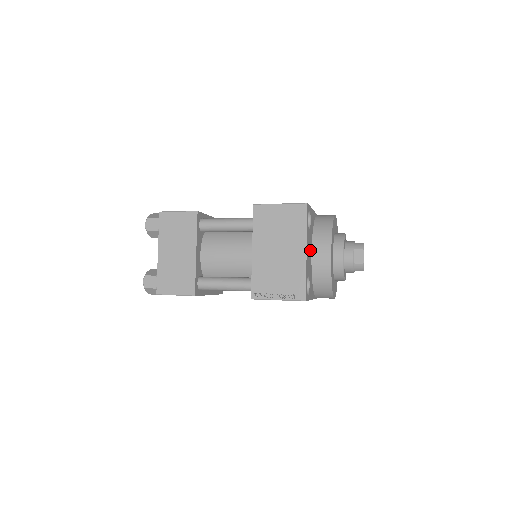
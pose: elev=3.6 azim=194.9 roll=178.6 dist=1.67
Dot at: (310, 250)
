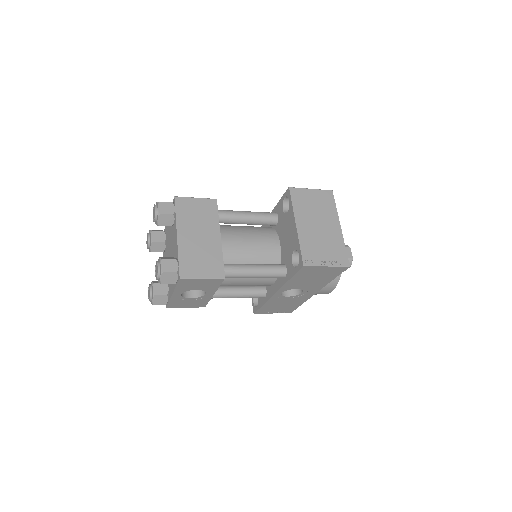
Dot at: occluded
